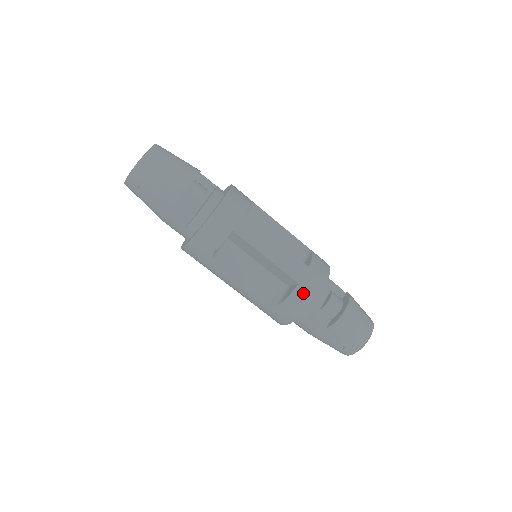
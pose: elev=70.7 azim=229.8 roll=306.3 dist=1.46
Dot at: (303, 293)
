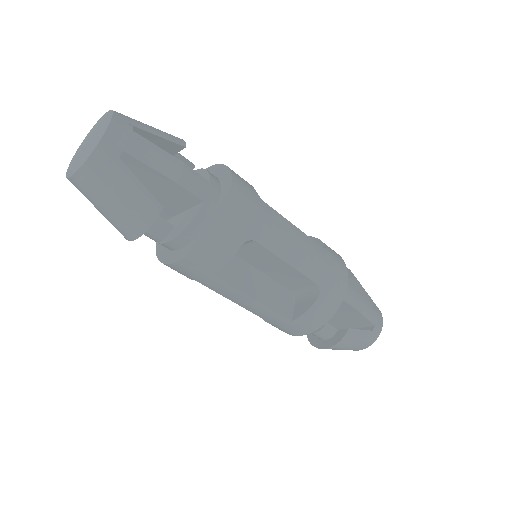
Dot at: occluded
